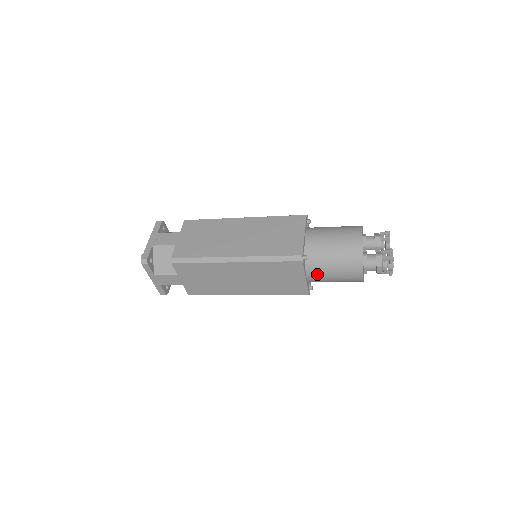
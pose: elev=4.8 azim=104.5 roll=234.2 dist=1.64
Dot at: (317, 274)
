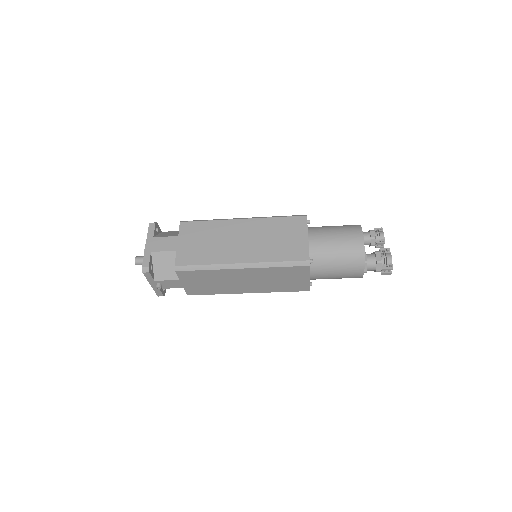
Dot at: (319, 236)
